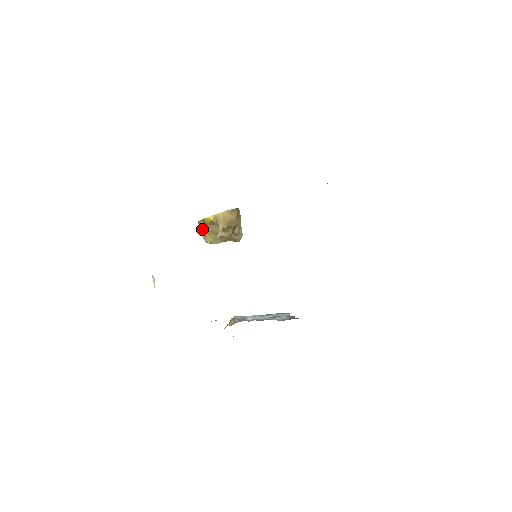
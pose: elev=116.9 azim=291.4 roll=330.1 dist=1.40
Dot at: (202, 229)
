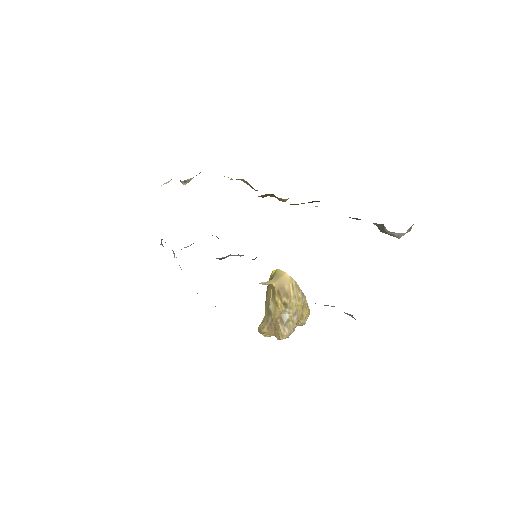
Dot at: occluded
